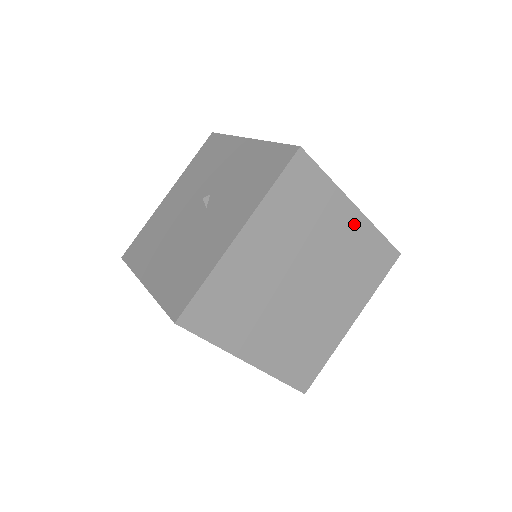
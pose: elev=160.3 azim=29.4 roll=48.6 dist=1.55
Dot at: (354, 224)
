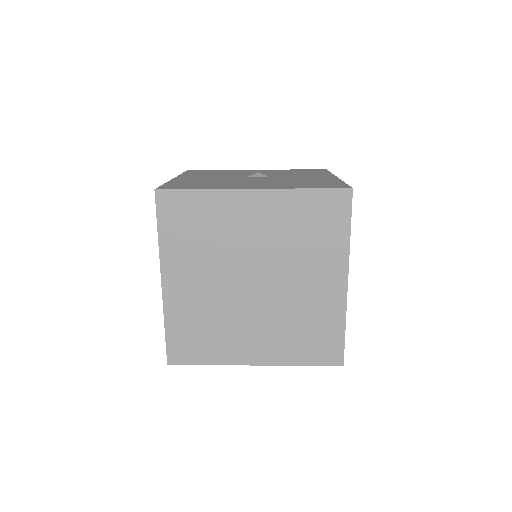
Dot at: occluded
